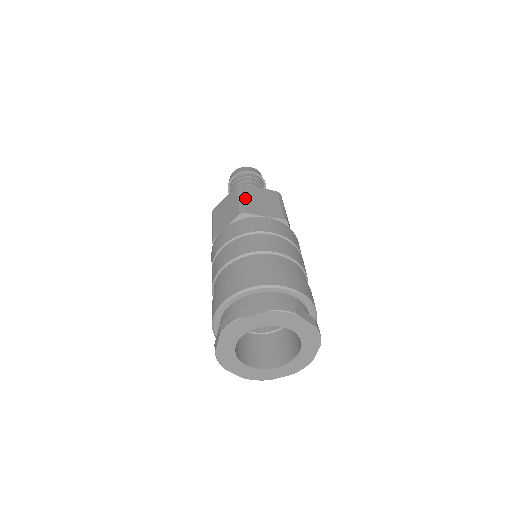
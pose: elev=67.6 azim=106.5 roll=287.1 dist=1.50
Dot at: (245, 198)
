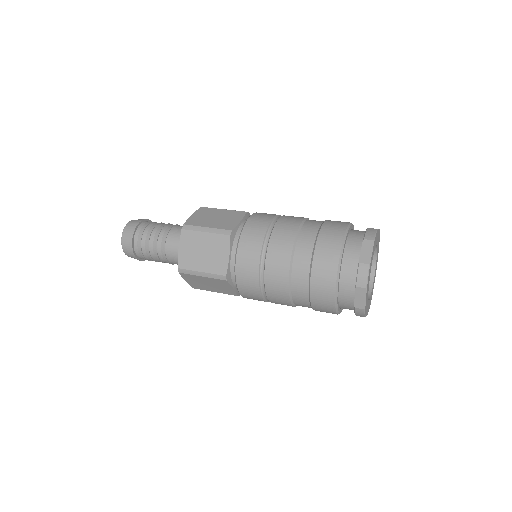
Dot at: (208, 226)
